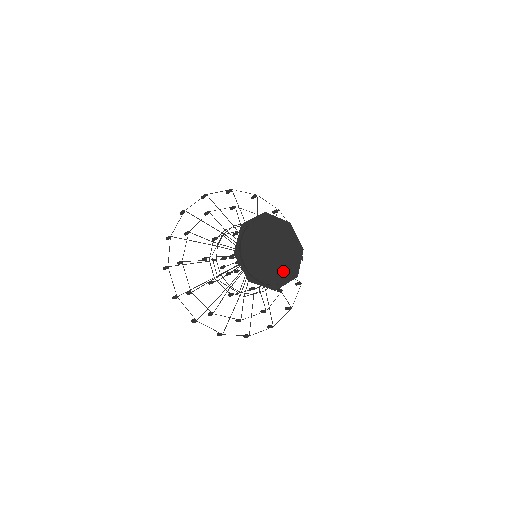
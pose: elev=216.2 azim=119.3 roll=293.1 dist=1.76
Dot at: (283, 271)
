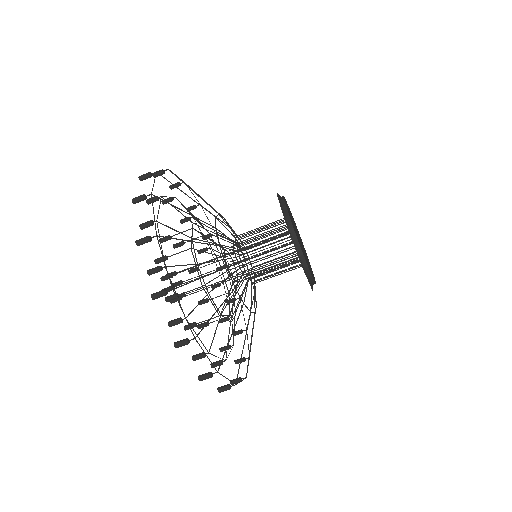
Dot at: occluded
